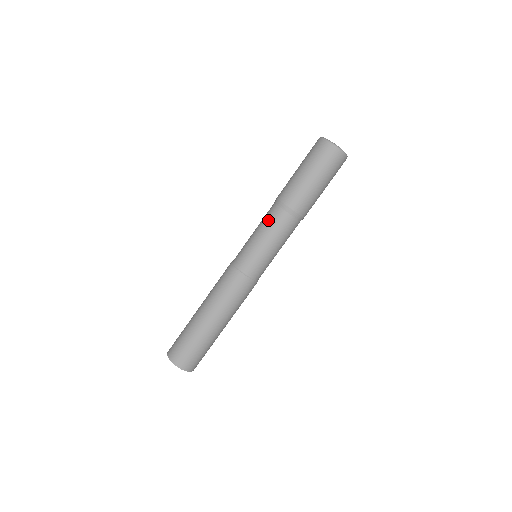
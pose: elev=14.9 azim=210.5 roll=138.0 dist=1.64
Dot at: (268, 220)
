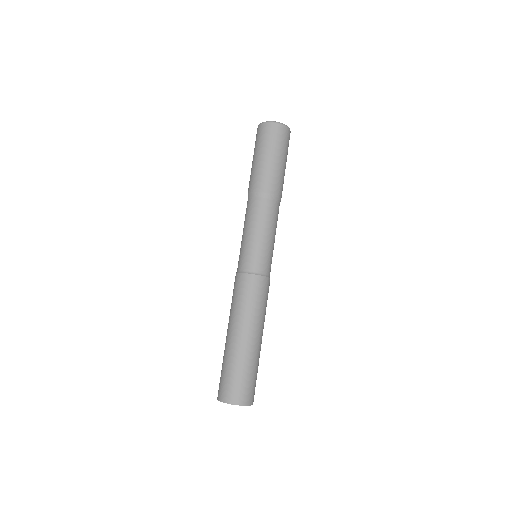
Dot at: (245, 216)
